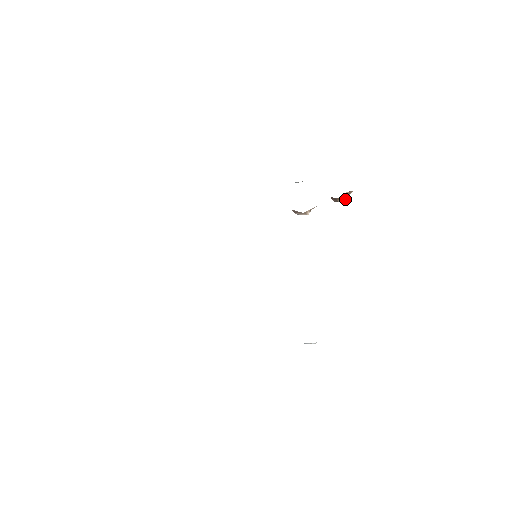
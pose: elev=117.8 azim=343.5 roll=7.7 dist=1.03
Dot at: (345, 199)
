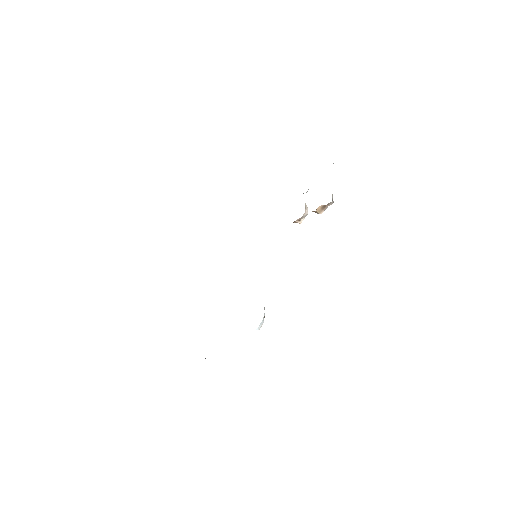
Dot at: (323, 211)
